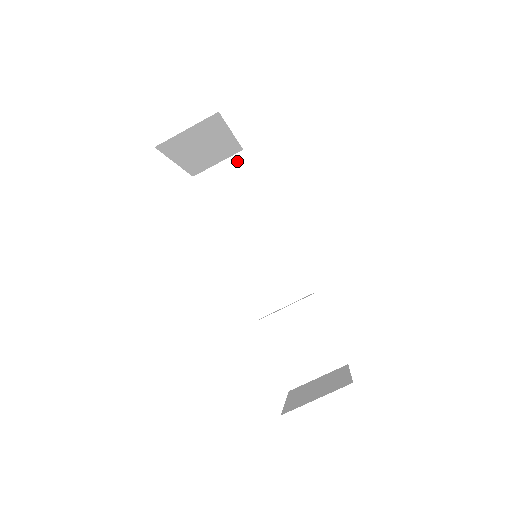
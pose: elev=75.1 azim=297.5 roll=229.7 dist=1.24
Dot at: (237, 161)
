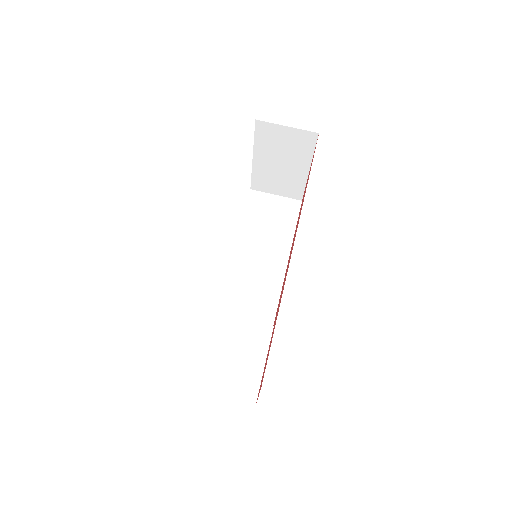
Dot at: (291, 204)
